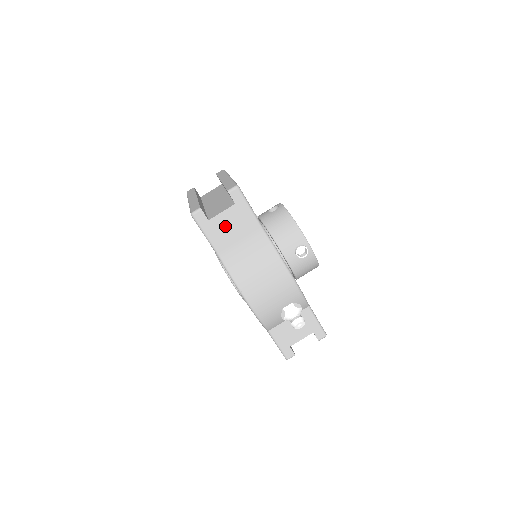
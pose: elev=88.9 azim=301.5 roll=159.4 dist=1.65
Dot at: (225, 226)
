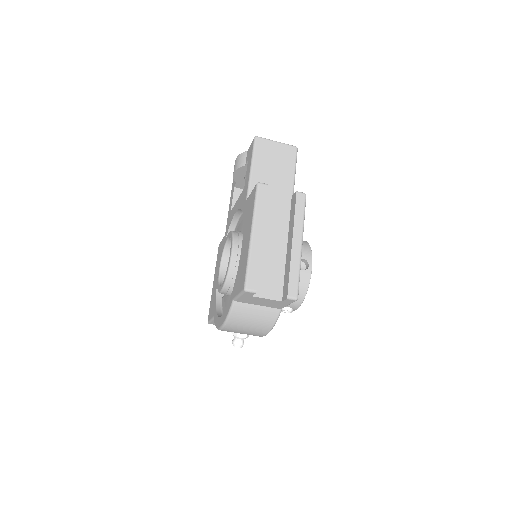
Dot at: (259, 301)
